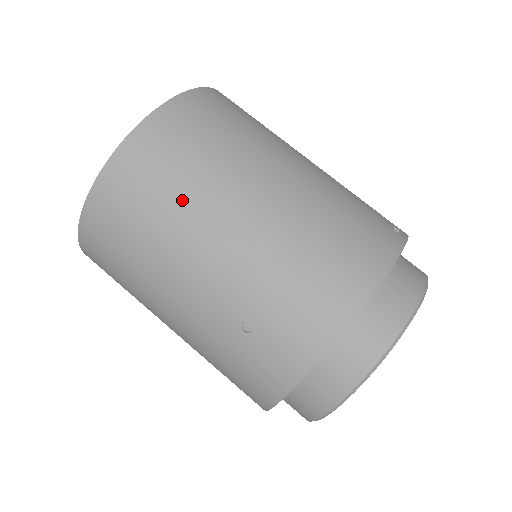
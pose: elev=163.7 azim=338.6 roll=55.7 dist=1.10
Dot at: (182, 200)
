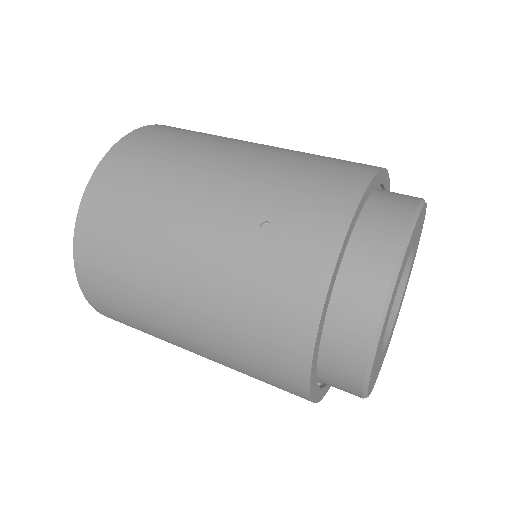
Dot at: (181, 155)
